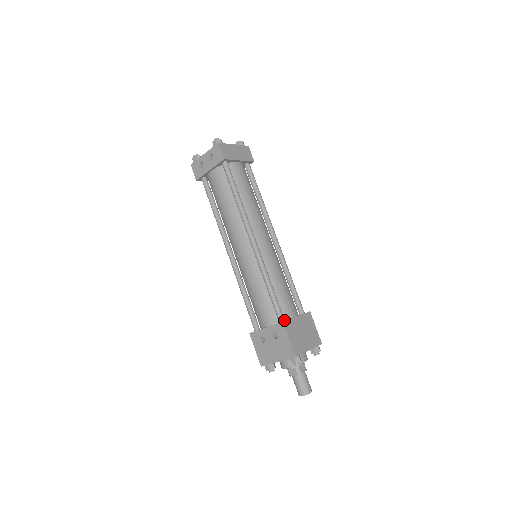
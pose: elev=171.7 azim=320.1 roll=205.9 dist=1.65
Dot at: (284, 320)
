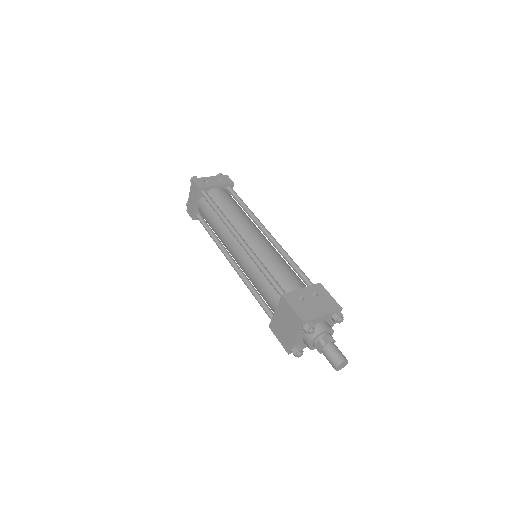
Dot at: occluded
